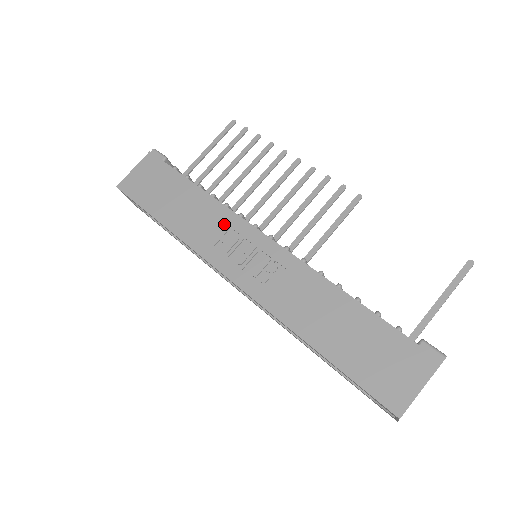
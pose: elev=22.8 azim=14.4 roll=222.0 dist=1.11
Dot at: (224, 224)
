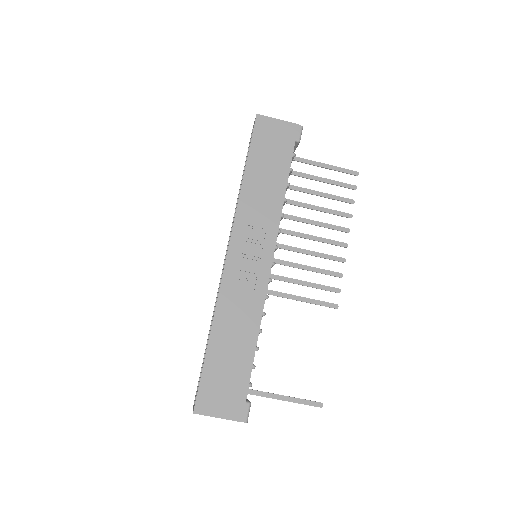
Dot at: (267, 223)
